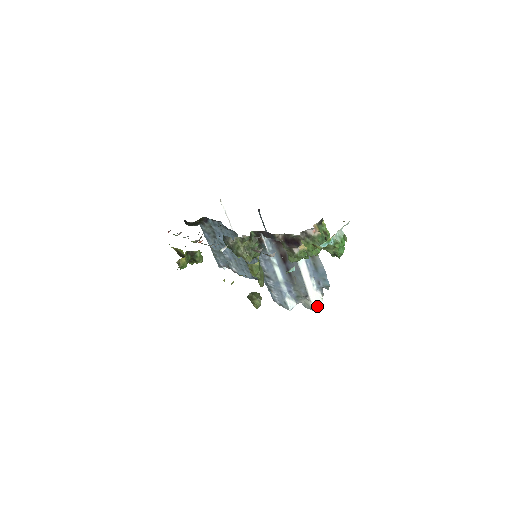
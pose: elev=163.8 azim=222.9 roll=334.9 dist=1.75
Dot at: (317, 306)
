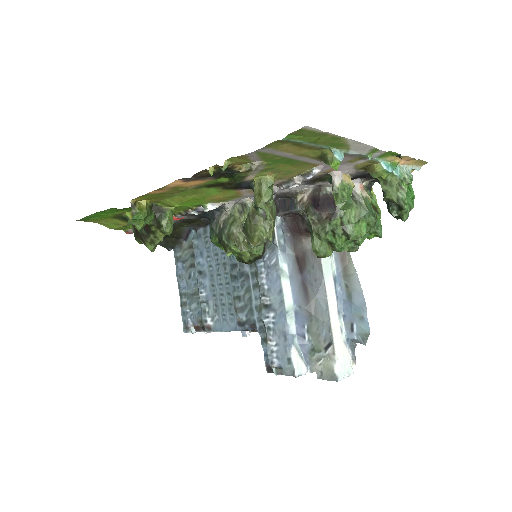
Dot at: (344, 376)
